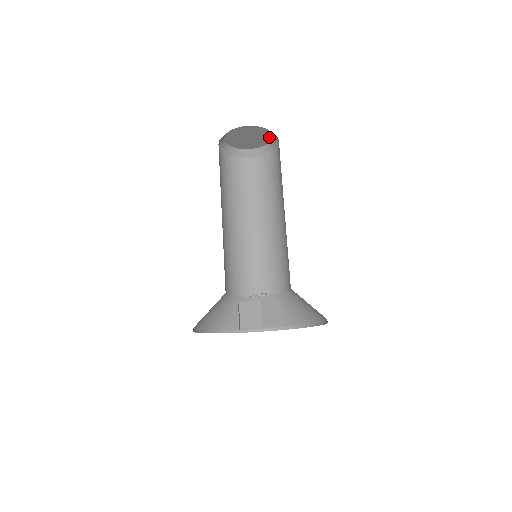
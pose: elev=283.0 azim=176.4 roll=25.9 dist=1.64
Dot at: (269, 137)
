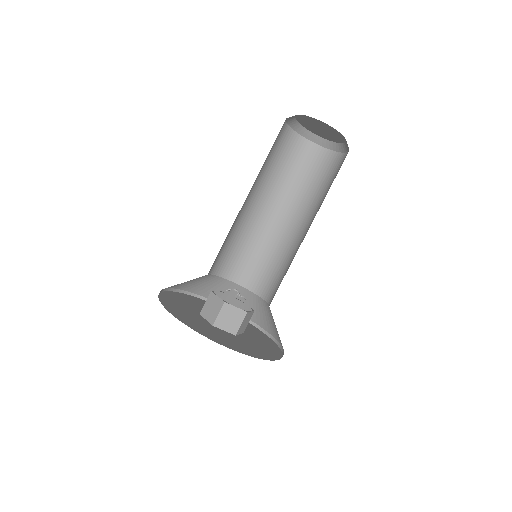
Dot at: (343, 138)
